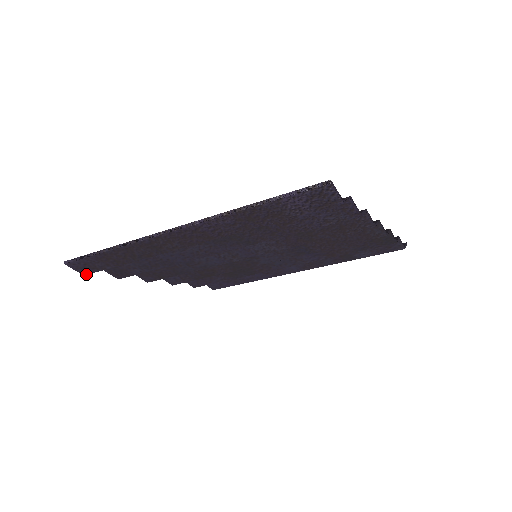
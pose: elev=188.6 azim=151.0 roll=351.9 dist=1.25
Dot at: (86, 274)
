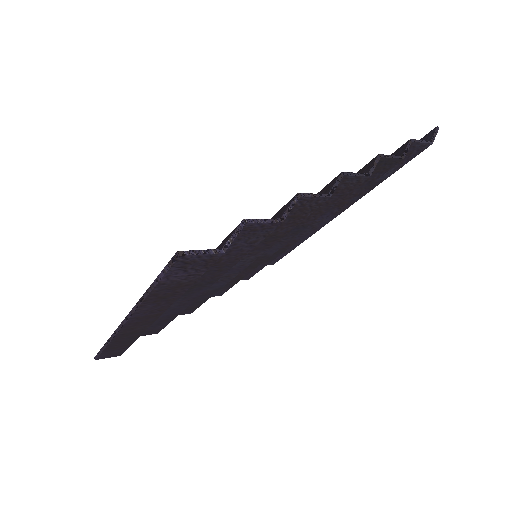
Dot at: (120, 355)
